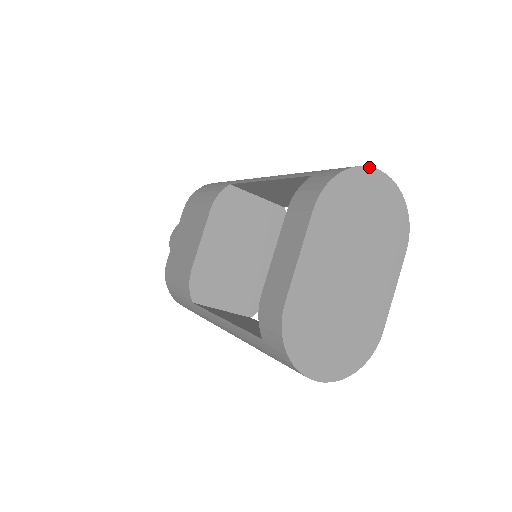
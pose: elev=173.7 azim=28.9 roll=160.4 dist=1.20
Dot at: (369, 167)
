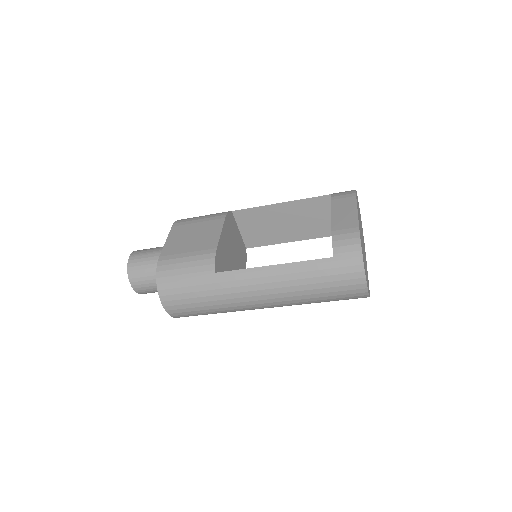
Dot at: occluded
